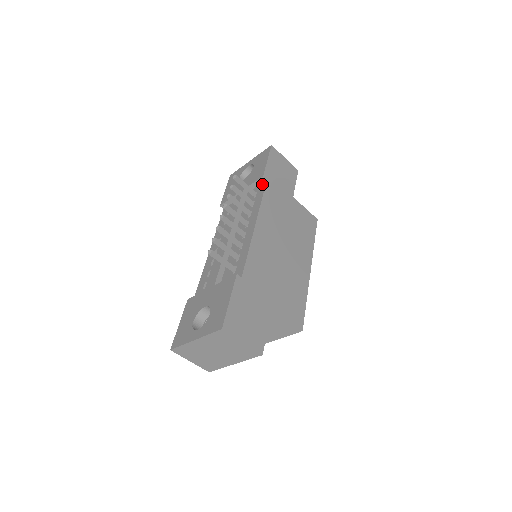
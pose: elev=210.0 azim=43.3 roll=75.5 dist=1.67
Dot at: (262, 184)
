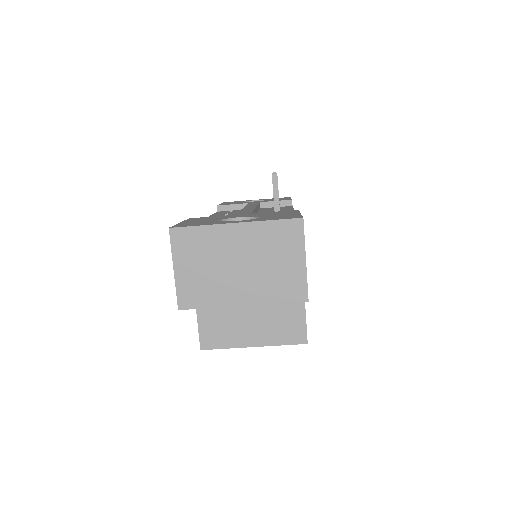
Dot at: (286, 206)
